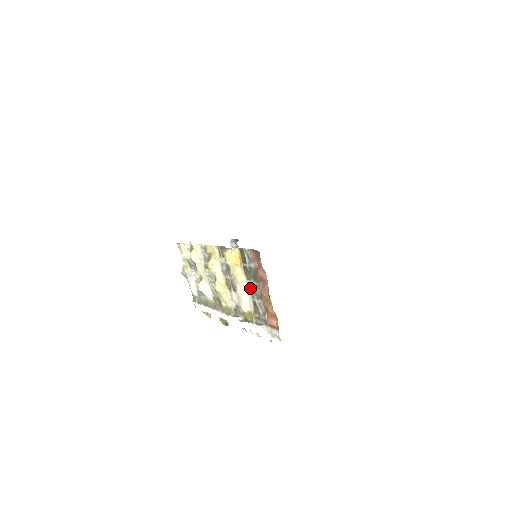
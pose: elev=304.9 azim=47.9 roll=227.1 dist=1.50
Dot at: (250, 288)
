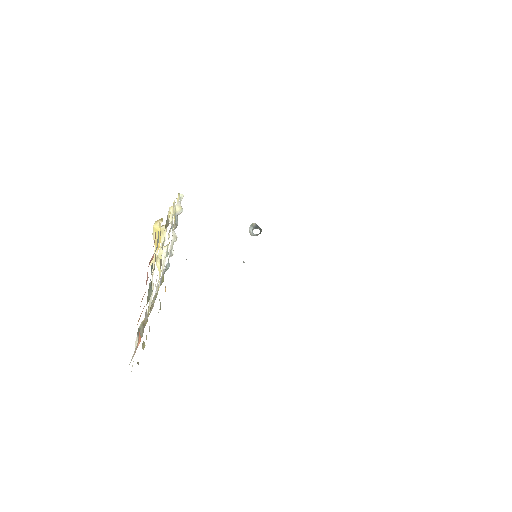
Dot at: (151, 283)
